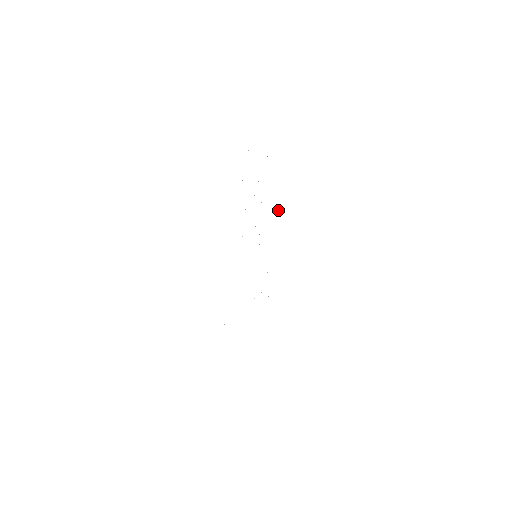
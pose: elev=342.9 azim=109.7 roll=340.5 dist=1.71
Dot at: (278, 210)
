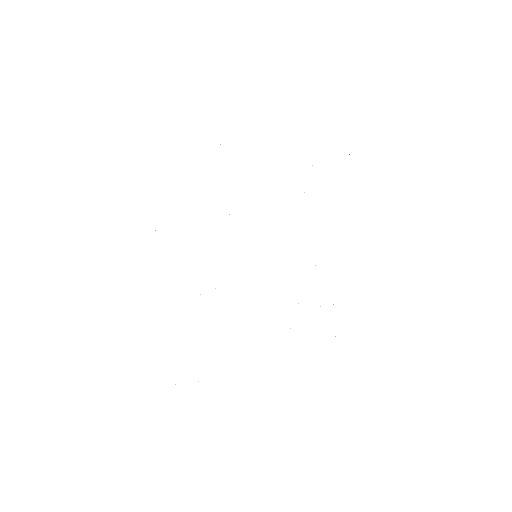
Dot at: occluded
